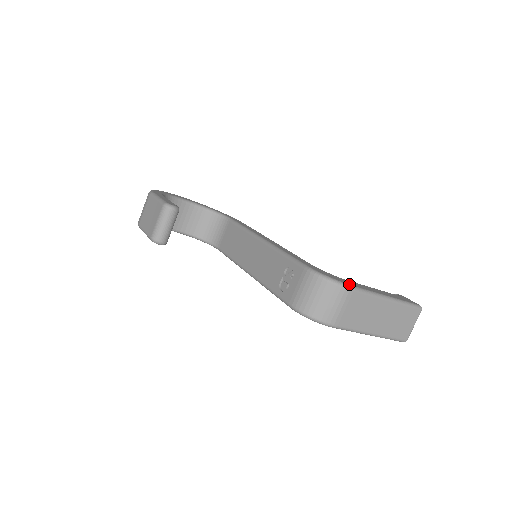
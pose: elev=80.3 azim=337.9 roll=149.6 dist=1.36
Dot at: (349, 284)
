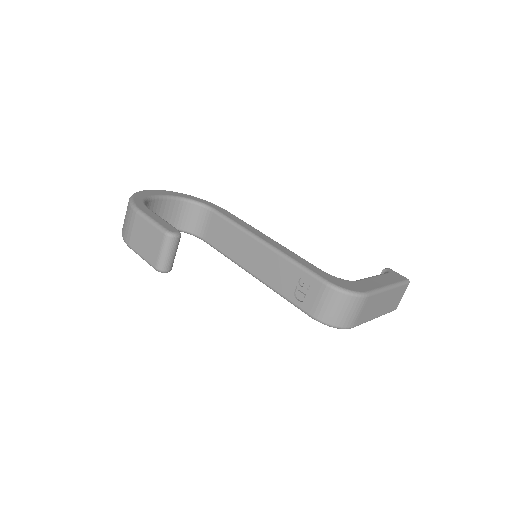
Dot at: (365, 291)
